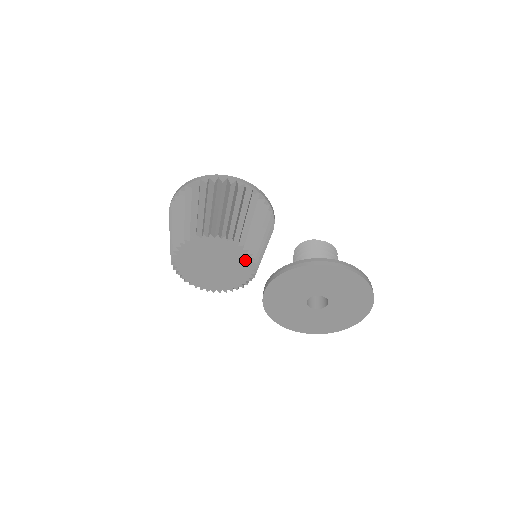
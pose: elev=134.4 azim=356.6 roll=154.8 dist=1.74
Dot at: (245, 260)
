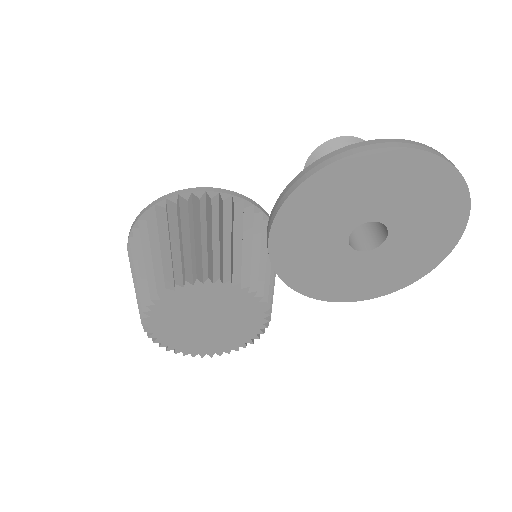
Dot at: (216, 289)
